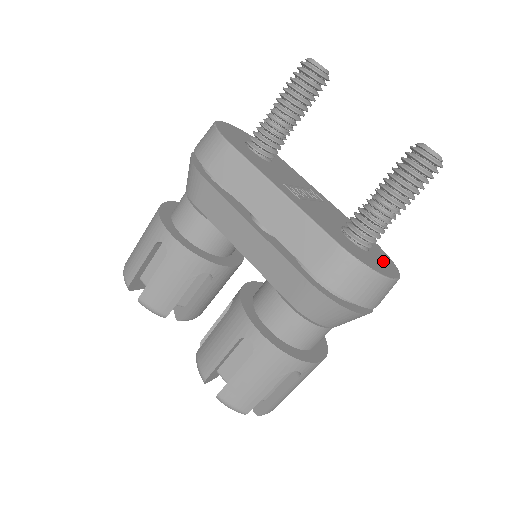
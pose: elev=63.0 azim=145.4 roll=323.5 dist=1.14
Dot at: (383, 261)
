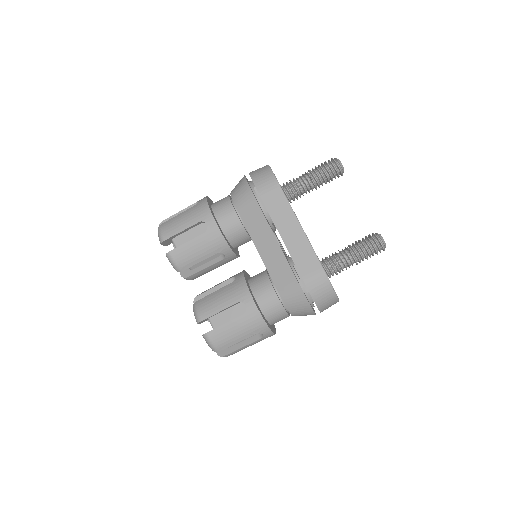
Dot at: occluded
